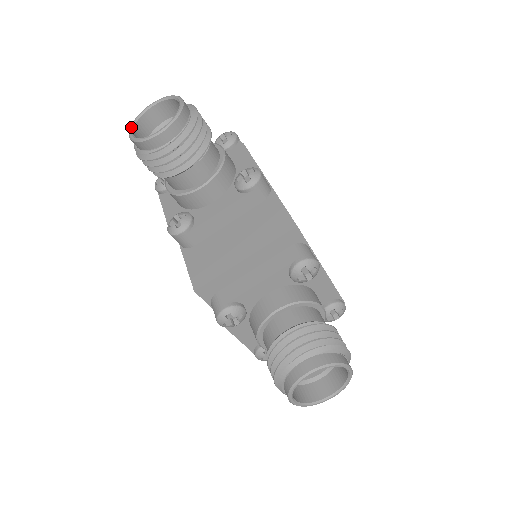
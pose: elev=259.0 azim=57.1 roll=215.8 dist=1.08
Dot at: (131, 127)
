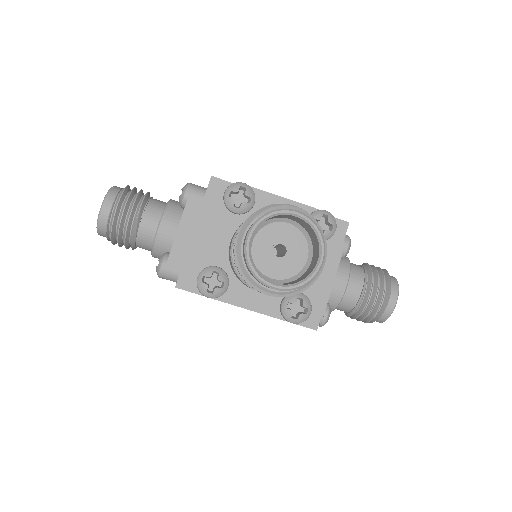
Dot at: occluded
